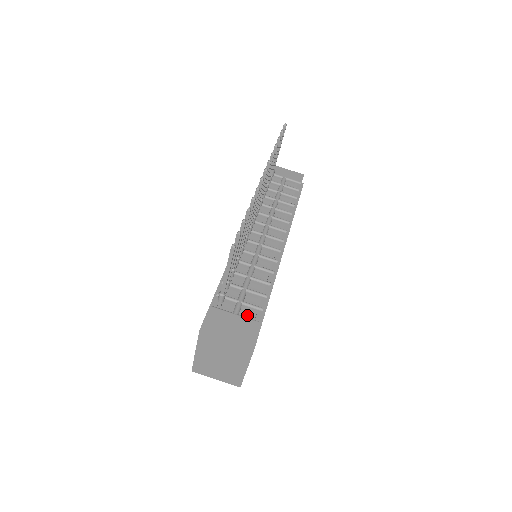
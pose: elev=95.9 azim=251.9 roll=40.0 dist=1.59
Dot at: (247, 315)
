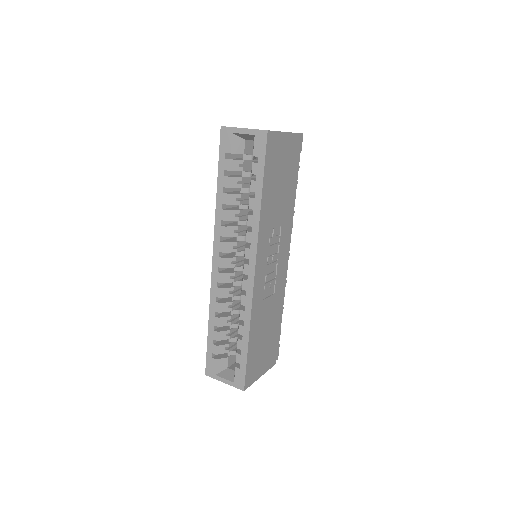
Dot at: occluded
